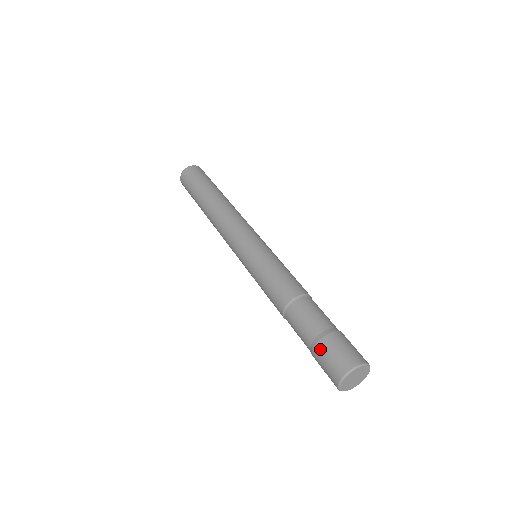
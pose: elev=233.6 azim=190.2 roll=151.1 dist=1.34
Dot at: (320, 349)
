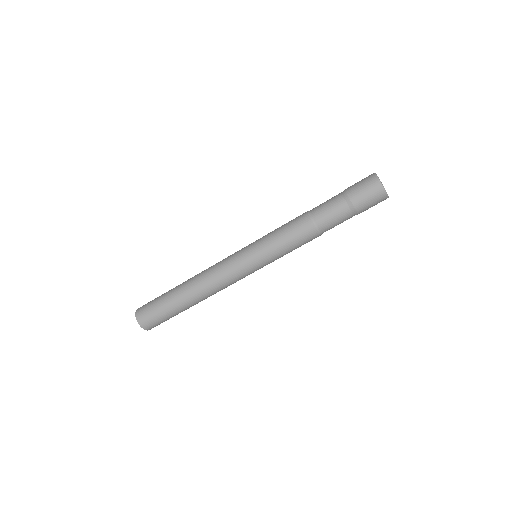
Dot at: (353, 194)
